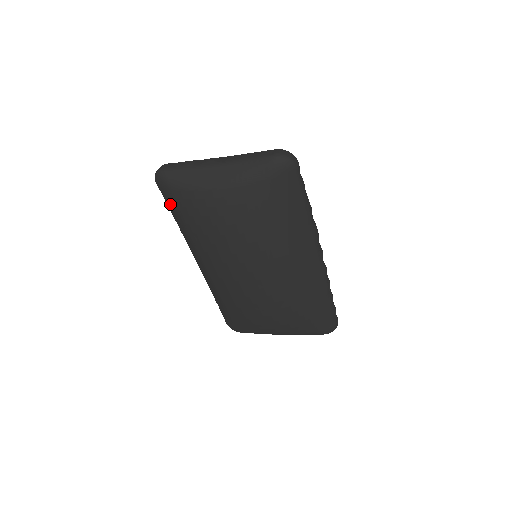
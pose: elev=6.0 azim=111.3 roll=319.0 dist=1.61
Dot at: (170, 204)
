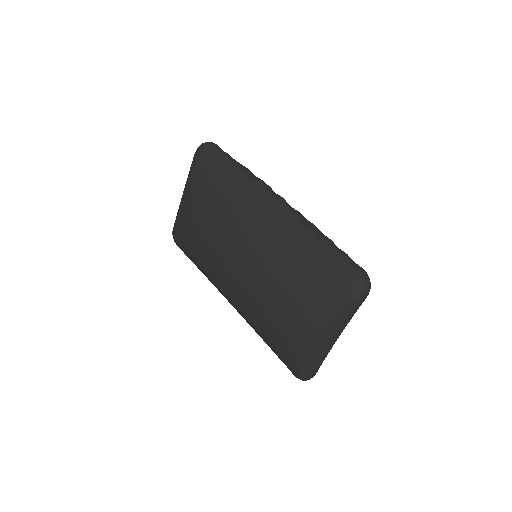
Dot at: (184, 252)
